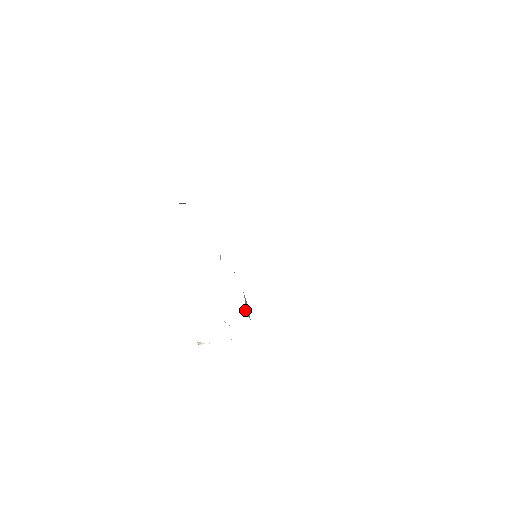
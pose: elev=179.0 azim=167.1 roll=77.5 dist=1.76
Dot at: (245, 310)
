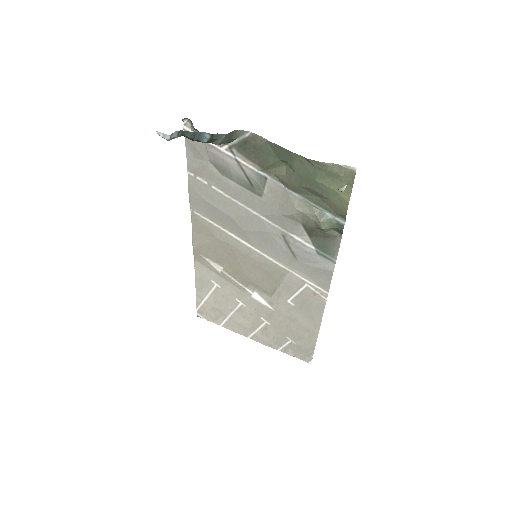
Dot at: (319, 221)
